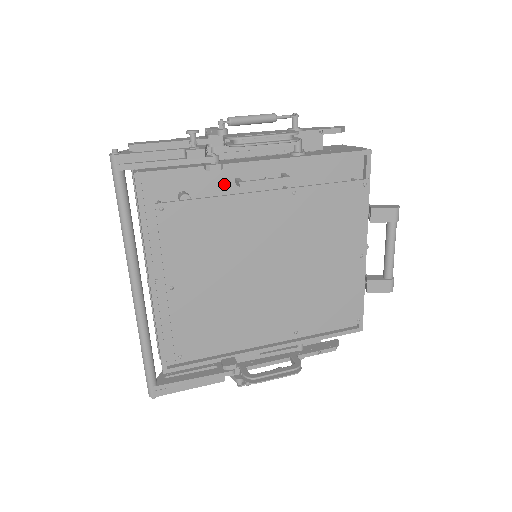
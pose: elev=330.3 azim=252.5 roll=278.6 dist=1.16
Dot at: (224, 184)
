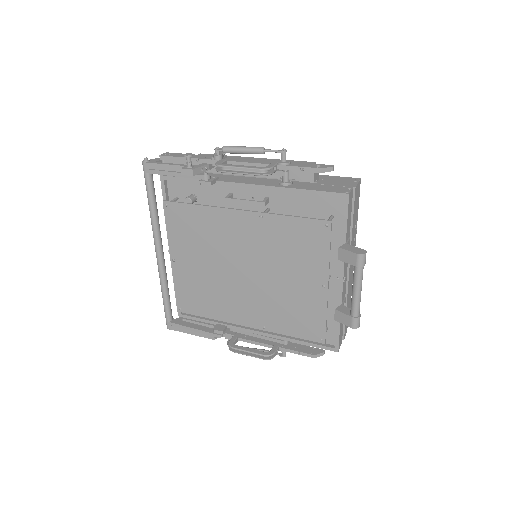
Dot at: (221, 195)
